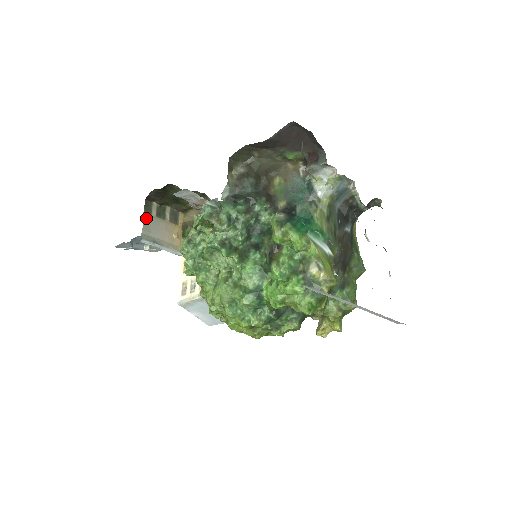
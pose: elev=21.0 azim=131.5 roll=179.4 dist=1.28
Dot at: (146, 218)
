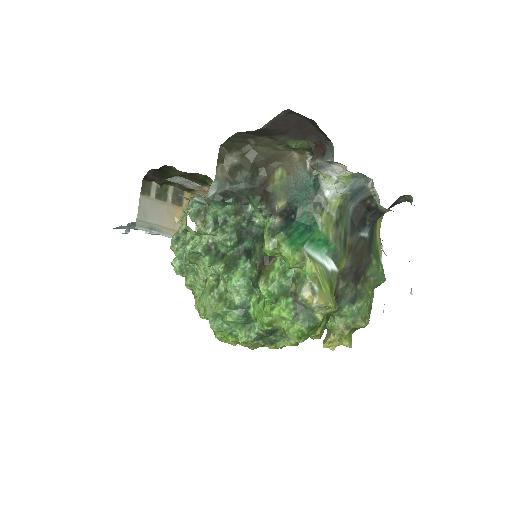
Dot at: (143, 201)
